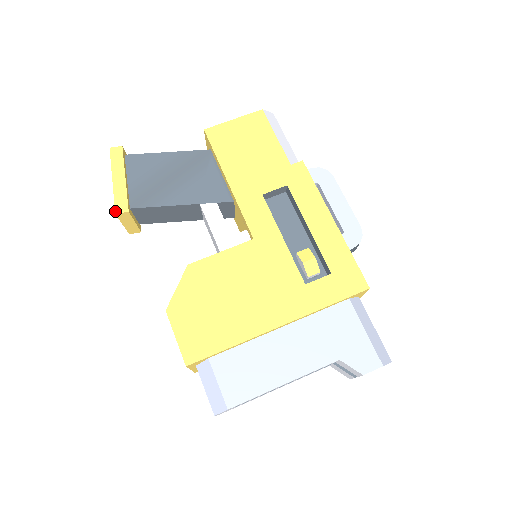
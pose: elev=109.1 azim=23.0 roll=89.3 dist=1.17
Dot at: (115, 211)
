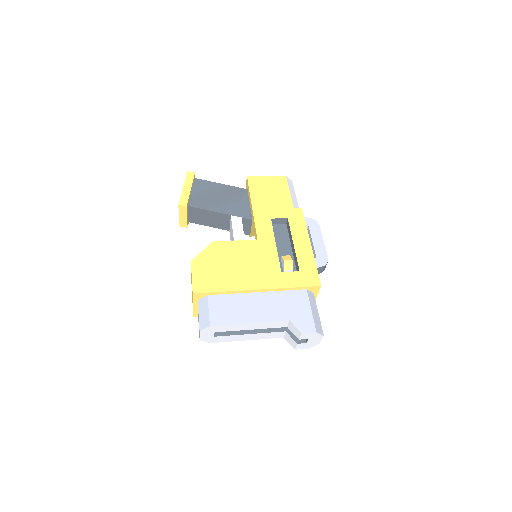
Dot at: (179, 203)
